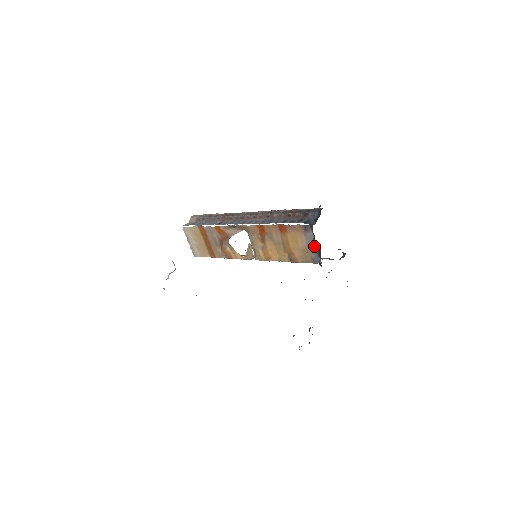
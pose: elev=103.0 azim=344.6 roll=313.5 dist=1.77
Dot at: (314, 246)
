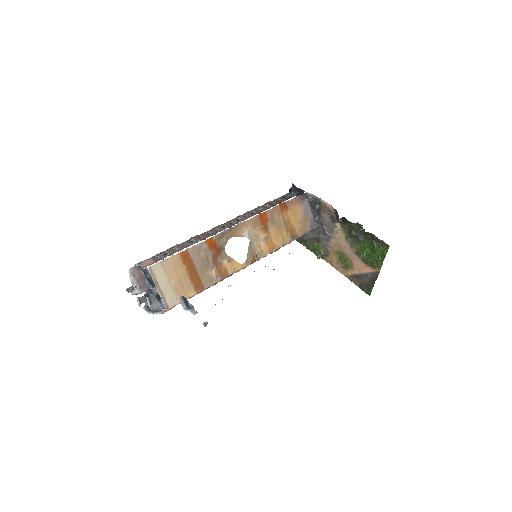
Dot at: (315, 208)
